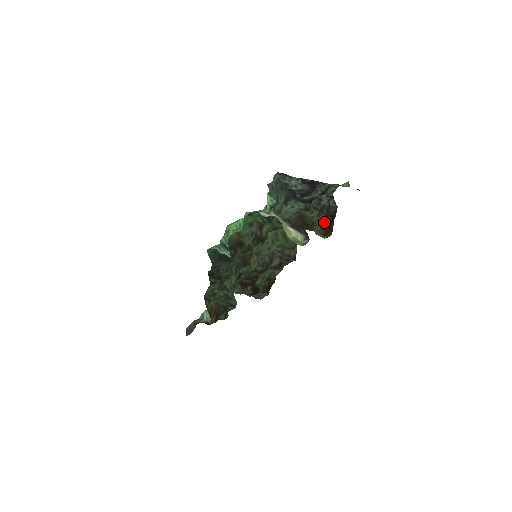
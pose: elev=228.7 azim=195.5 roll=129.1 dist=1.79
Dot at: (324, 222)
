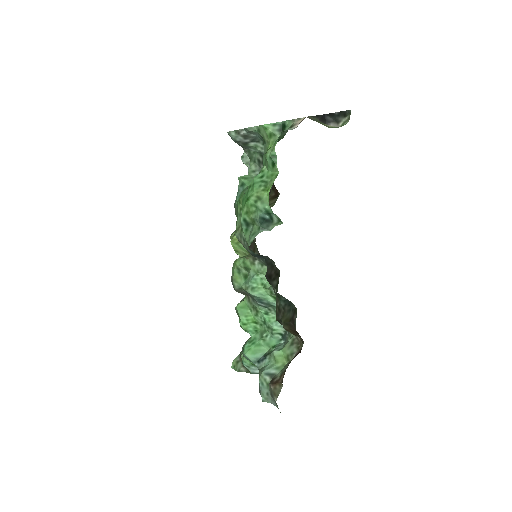
Dot at: occluded
